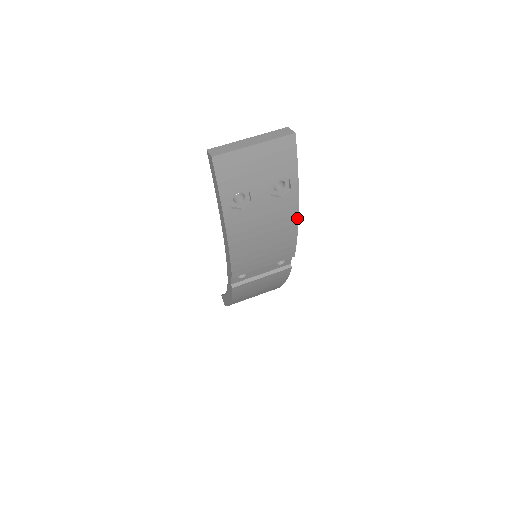
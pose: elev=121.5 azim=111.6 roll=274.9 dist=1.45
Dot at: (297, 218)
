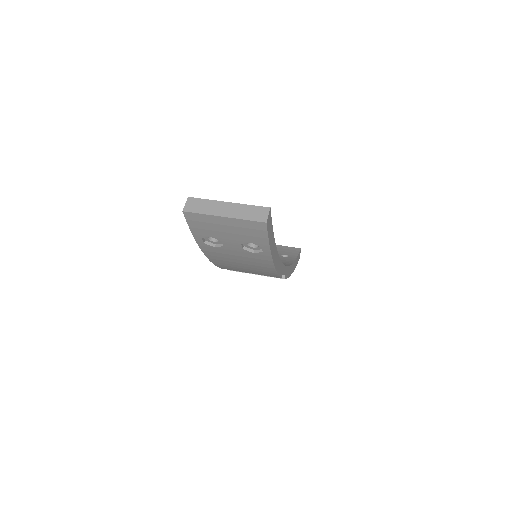
Dot at: (274, 266)
